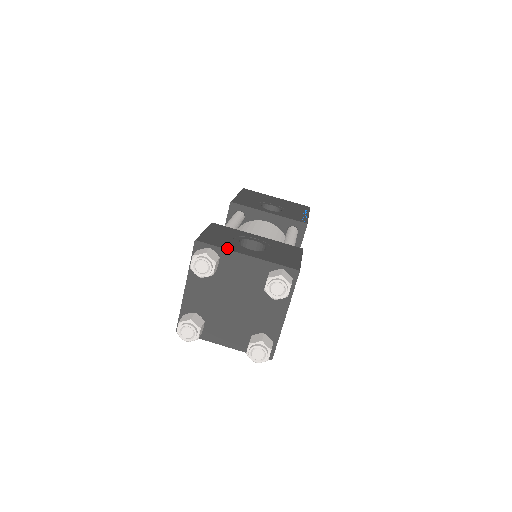
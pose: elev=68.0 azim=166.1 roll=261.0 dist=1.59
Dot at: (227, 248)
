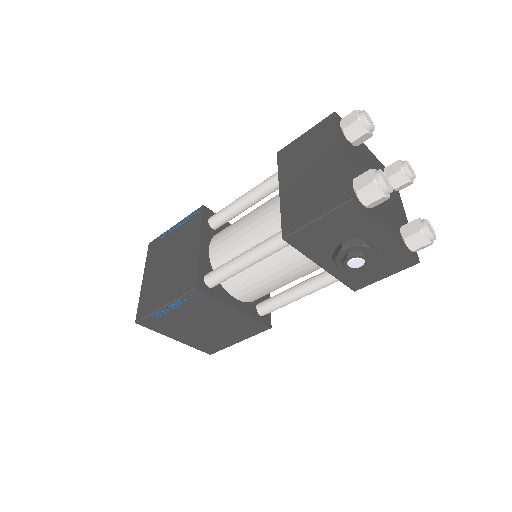
Dot at: occluded
